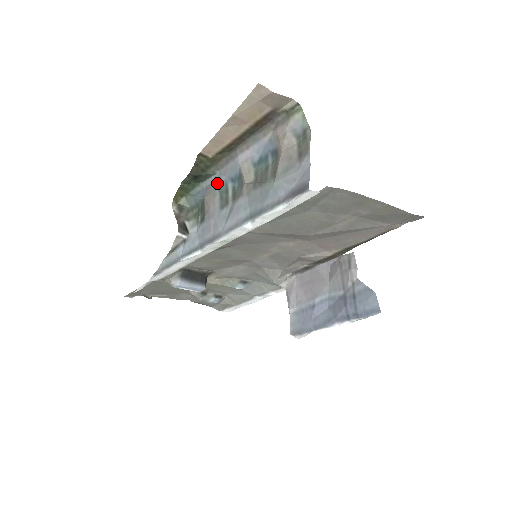
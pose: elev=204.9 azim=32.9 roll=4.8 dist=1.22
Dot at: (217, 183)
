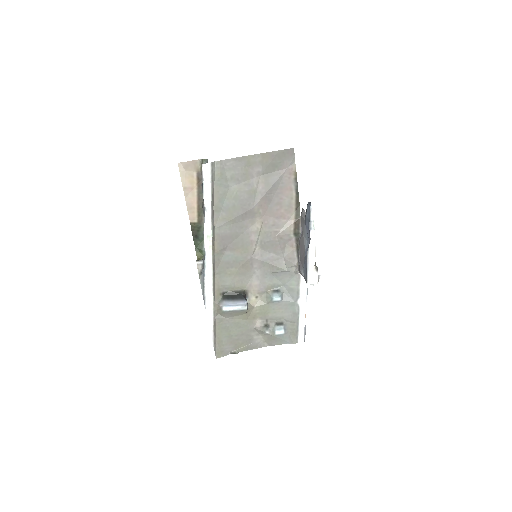
Dot at: occluded
